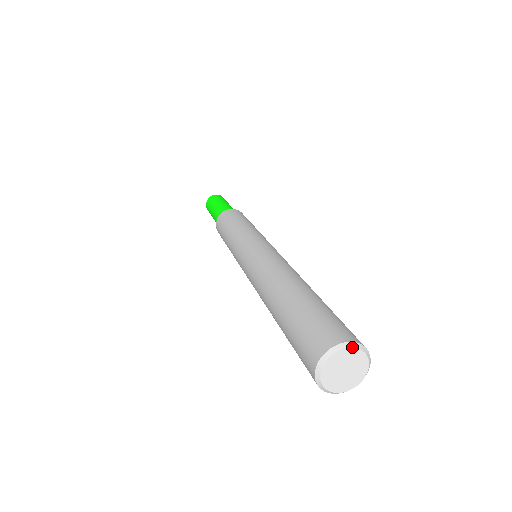
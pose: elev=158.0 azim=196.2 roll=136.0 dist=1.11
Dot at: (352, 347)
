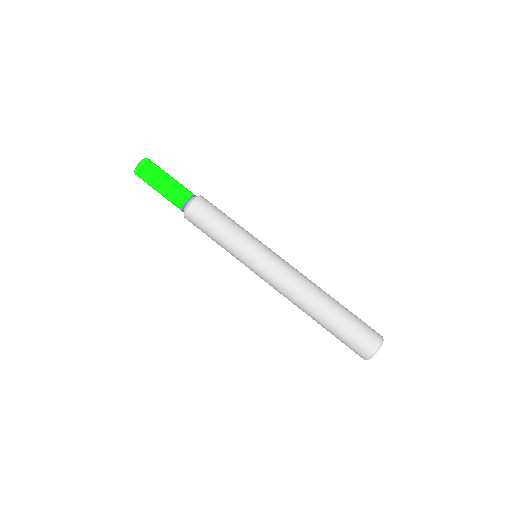
Dot at: occluded
